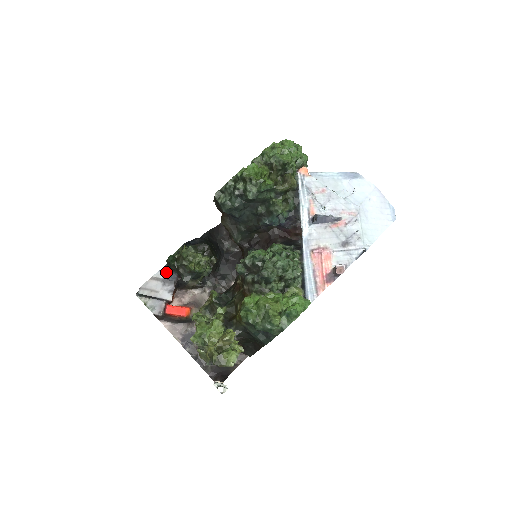
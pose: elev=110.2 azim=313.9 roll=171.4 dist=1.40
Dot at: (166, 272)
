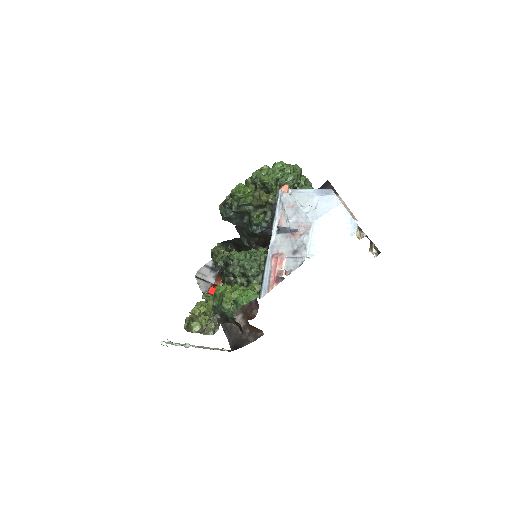
Dot at: occluded
